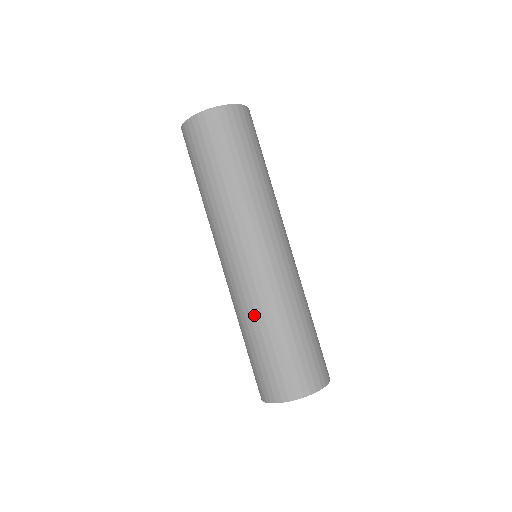
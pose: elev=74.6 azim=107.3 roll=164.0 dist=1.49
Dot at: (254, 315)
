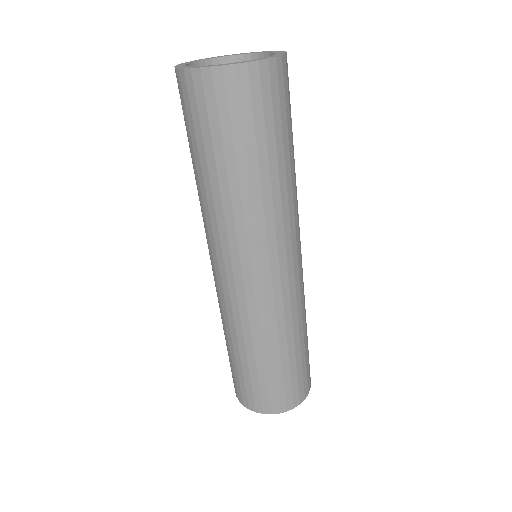
Dot at: (249, 337)
